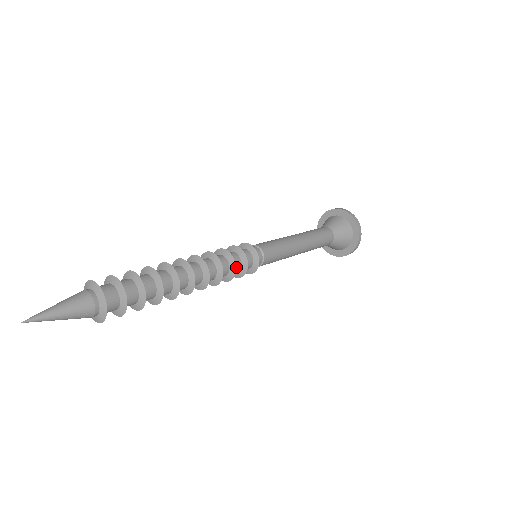
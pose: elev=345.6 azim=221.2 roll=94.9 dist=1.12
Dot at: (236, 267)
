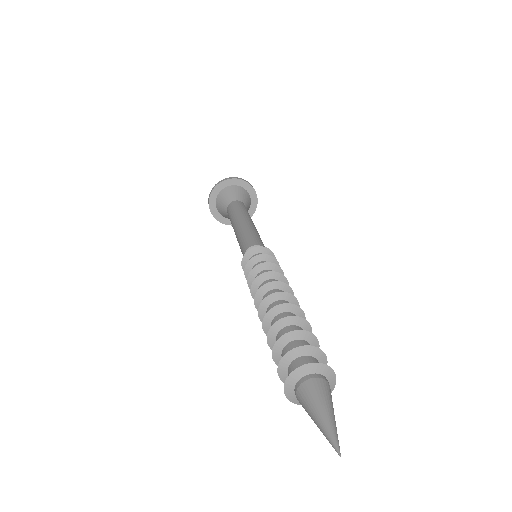
Dot at: occluded
